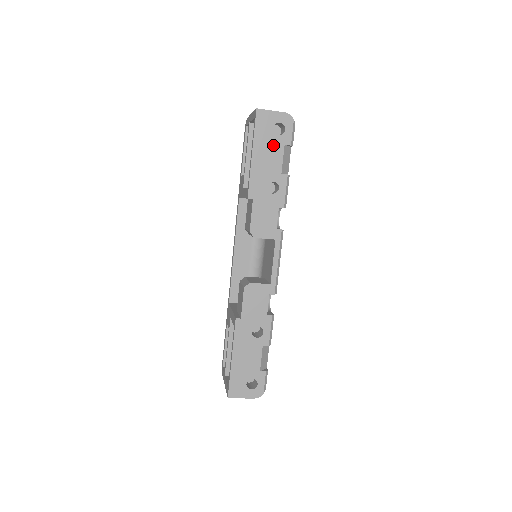
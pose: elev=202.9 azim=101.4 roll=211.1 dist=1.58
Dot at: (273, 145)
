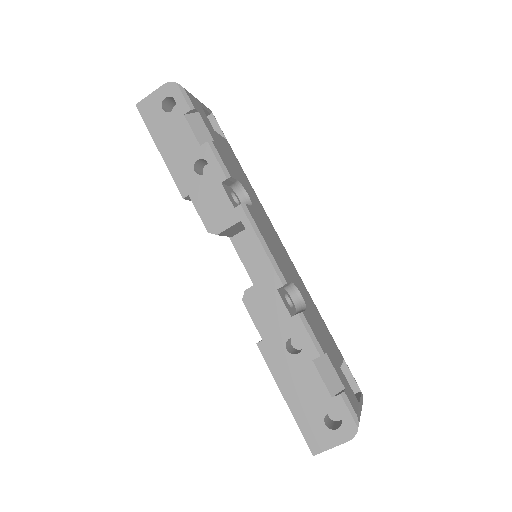
Dot at: (173, 125)
